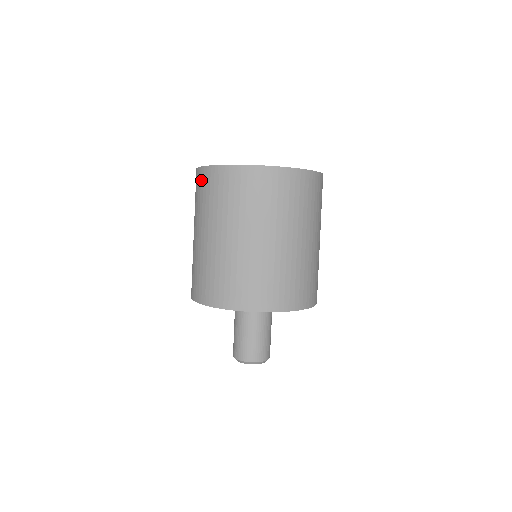
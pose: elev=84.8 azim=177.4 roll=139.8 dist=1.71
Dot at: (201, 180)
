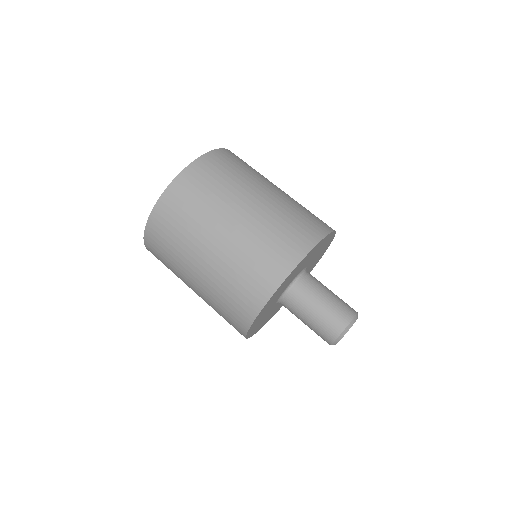
Dot at: (163, 217)
